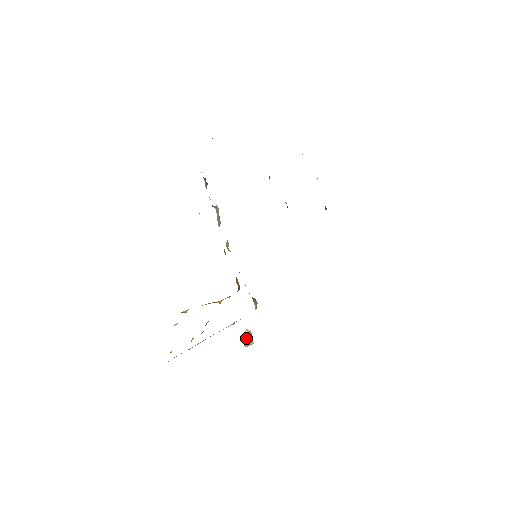
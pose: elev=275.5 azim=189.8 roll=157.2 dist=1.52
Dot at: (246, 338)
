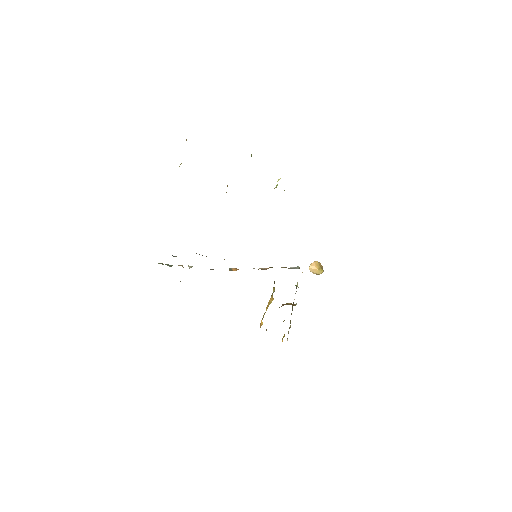
Dot at: (315, 273)
